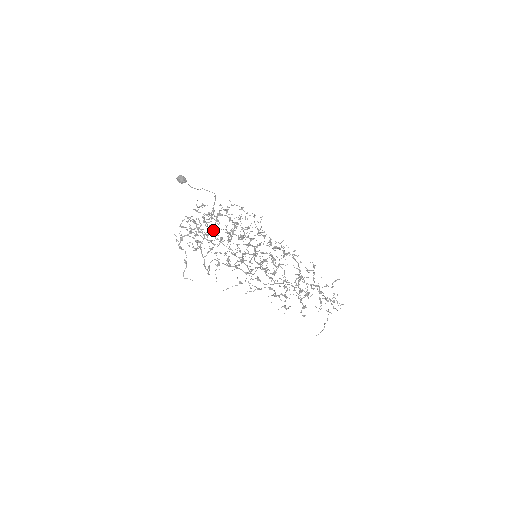
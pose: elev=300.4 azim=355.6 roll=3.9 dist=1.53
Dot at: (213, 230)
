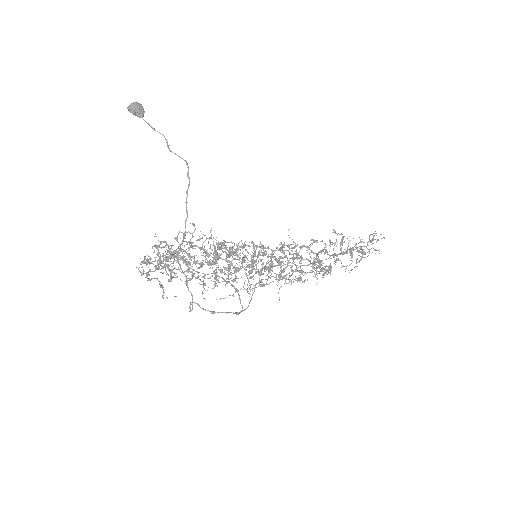
Dot at: (187, 265)
